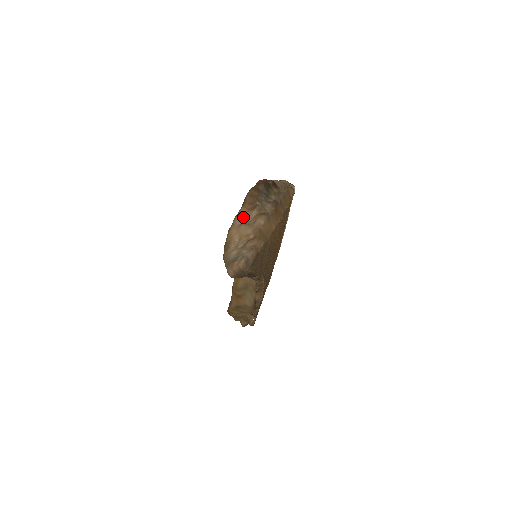
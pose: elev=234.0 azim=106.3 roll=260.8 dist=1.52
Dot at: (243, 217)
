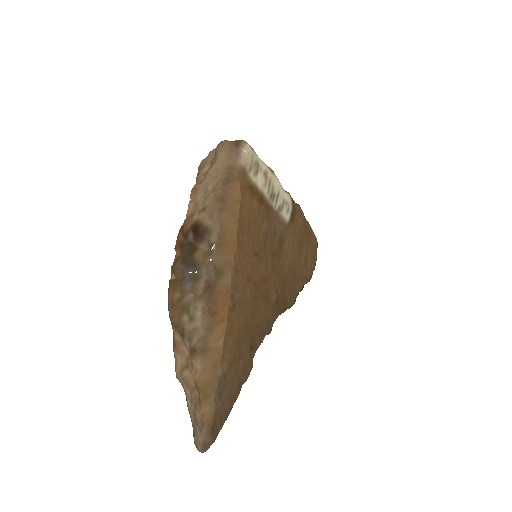
Dot at: (179, 351)
